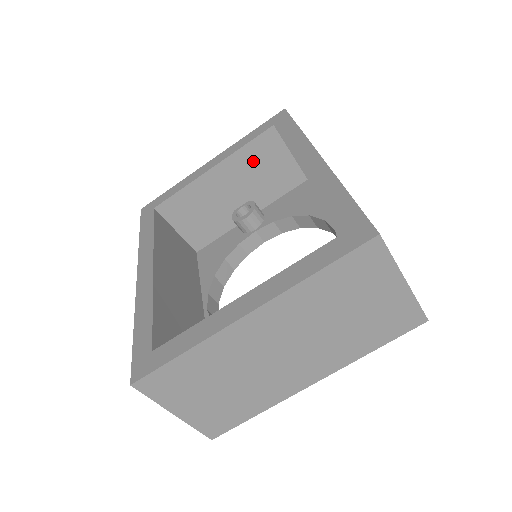
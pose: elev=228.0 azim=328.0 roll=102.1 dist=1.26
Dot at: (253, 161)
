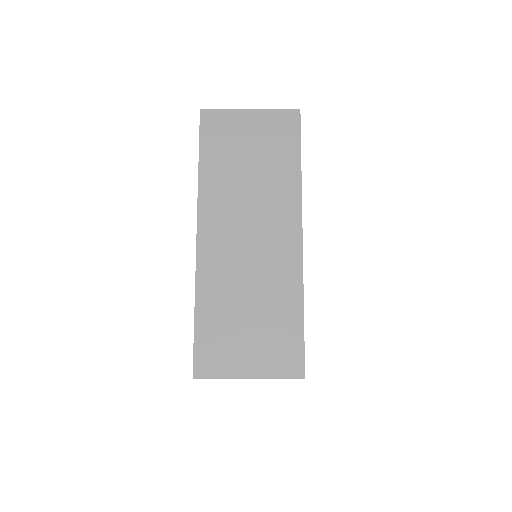
Dot at: occluded
